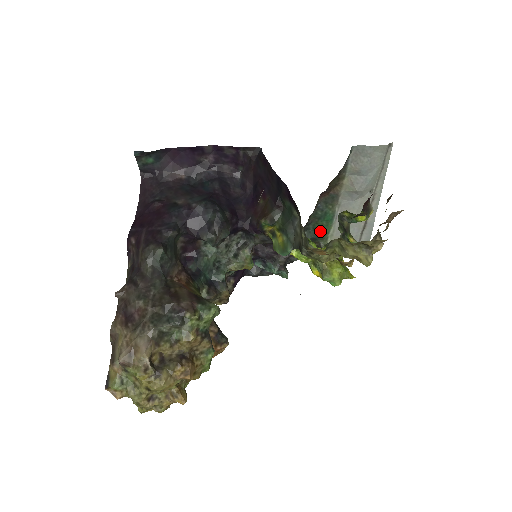
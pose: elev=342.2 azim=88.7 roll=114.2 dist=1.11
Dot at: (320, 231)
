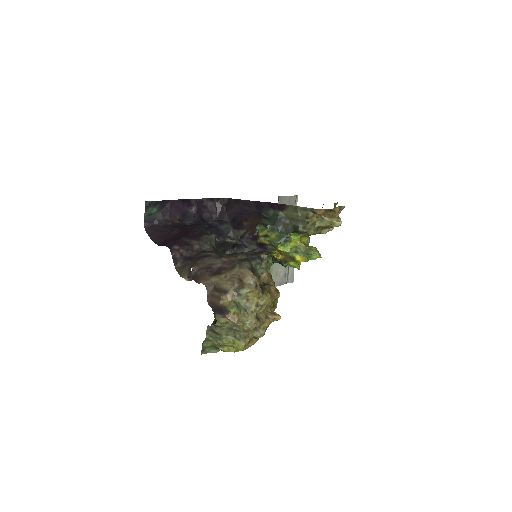
Dot at: occluded
